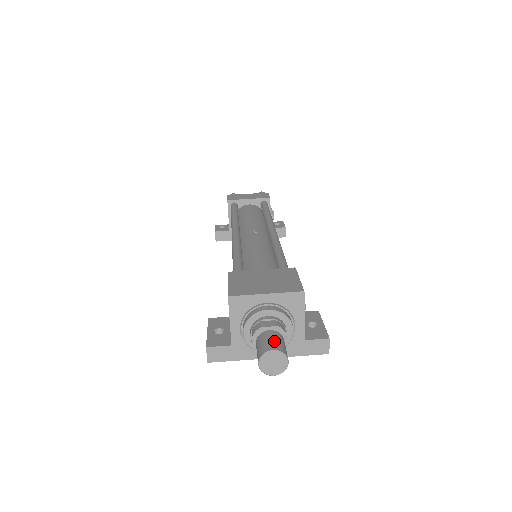
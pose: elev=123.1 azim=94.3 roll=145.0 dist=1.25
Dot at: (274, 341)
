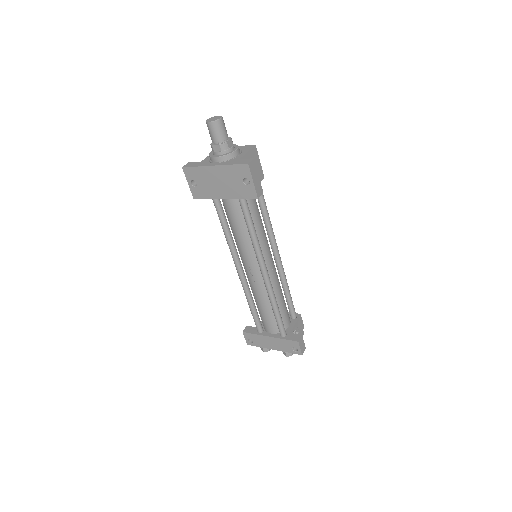
Dot at: occluded
